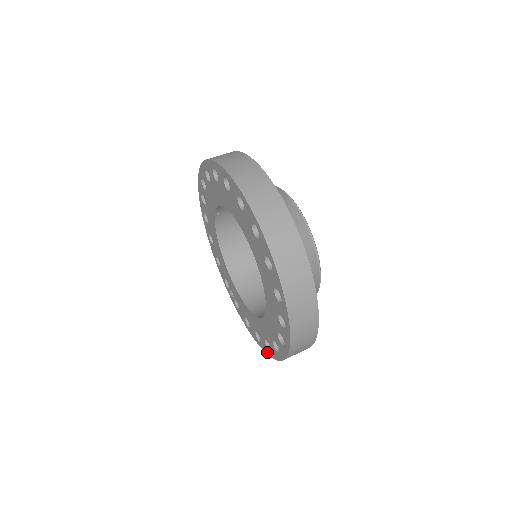
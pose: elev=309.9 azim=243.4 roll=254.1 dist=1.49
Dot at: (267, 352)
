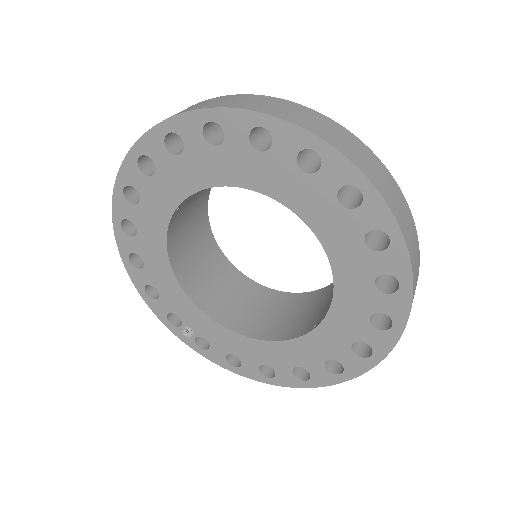
Dot at: (294, 384)
